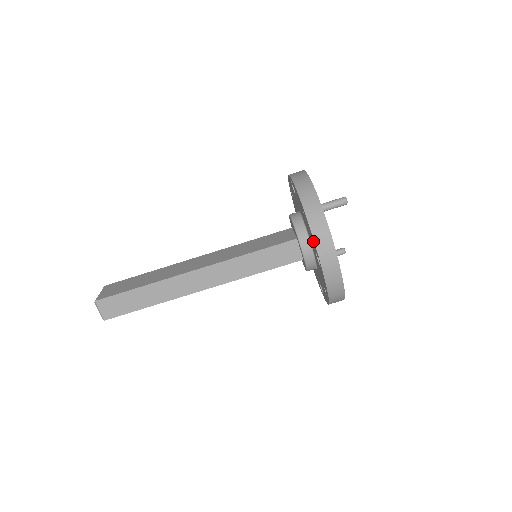
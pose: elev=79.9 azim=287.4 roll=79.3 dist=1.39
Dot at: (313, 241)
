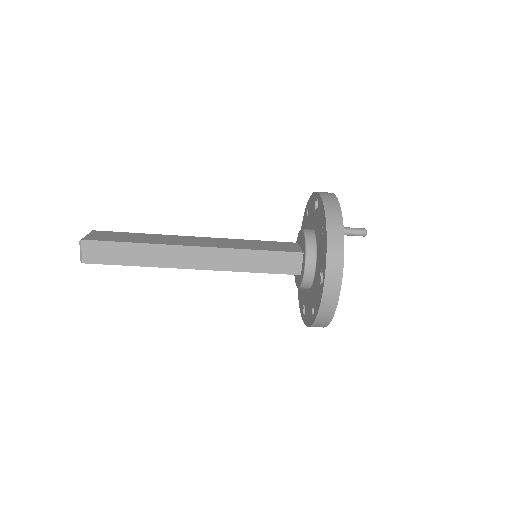
Dot at: (324, 258)
